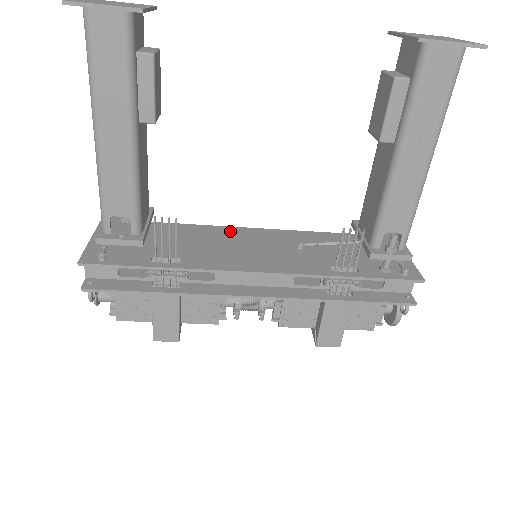
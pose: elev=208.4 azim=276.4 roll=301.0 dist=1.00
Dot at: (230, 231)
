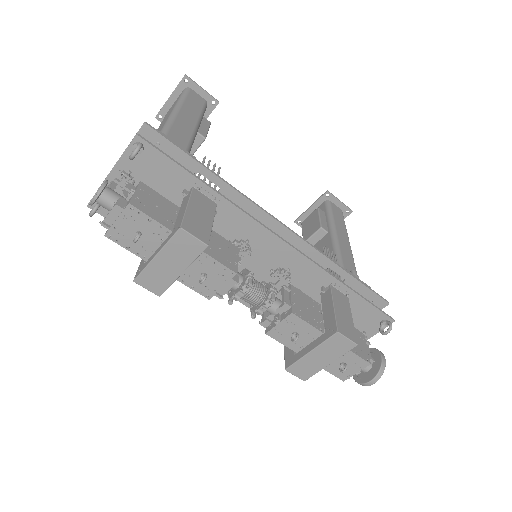
Dot at: occluded
